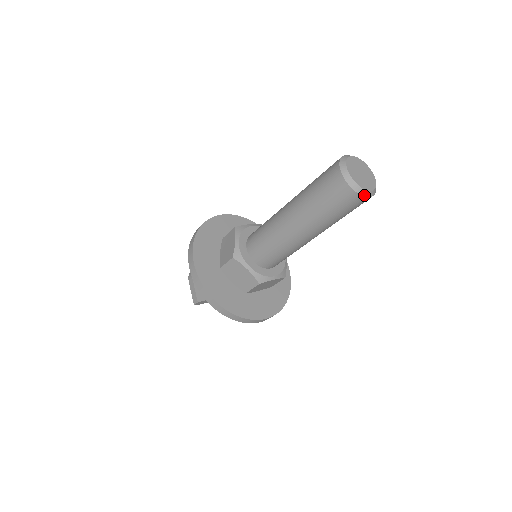
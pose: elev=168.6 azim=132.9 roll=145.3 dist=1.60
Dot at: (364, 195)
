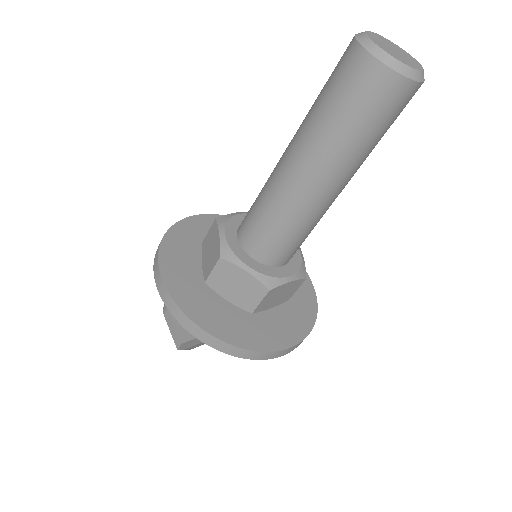
Dot at: (410, 77)
